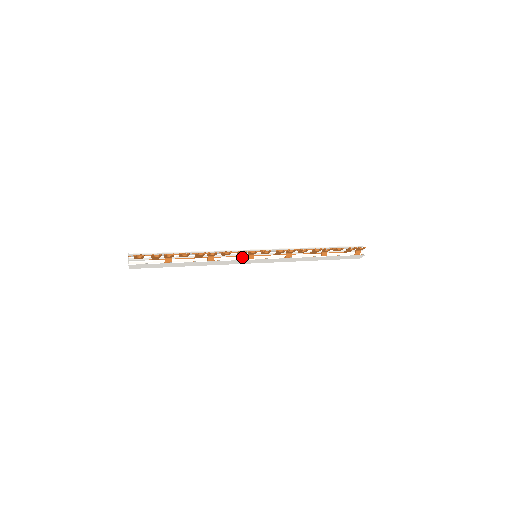
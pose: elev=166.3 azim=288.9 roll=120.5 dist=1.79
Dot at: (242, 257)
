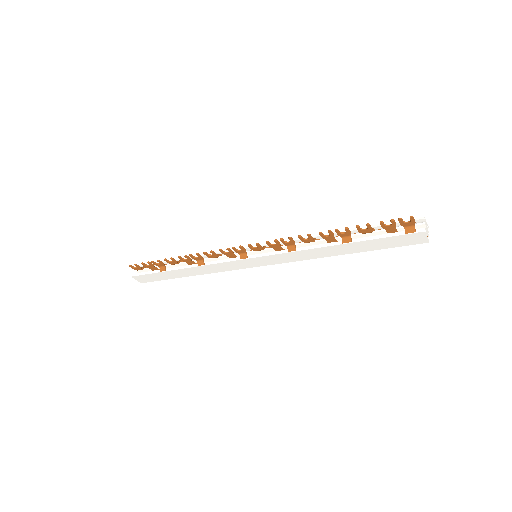
Dot at: (235, 258)
